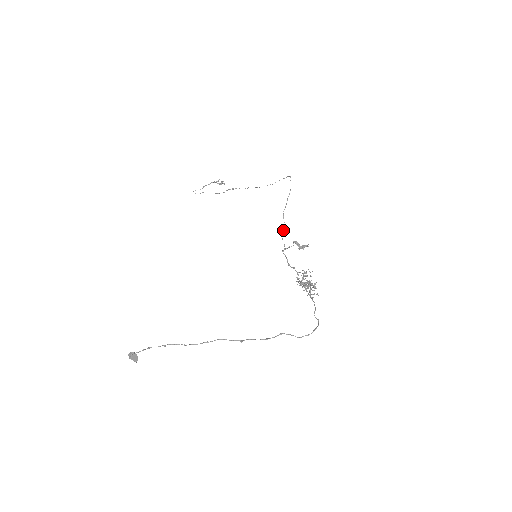
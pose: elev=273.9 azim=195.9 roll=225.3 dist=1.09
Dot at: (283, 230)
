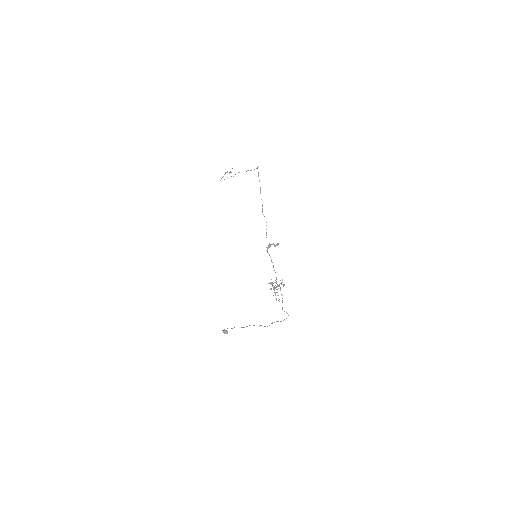
Dot at: occluded
